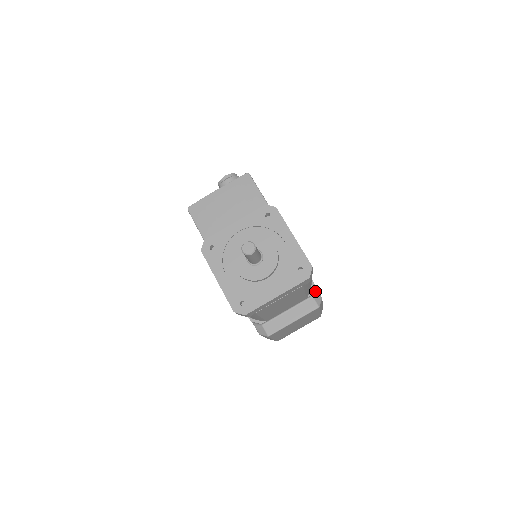
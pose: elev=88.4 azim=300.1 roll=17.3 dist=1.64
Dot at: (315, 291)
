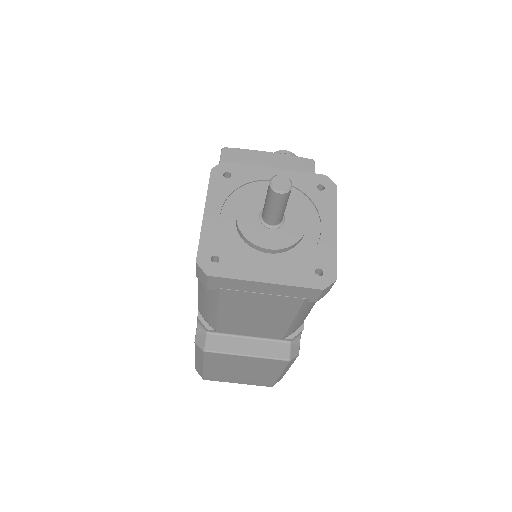
Dot at: (297, 339)
